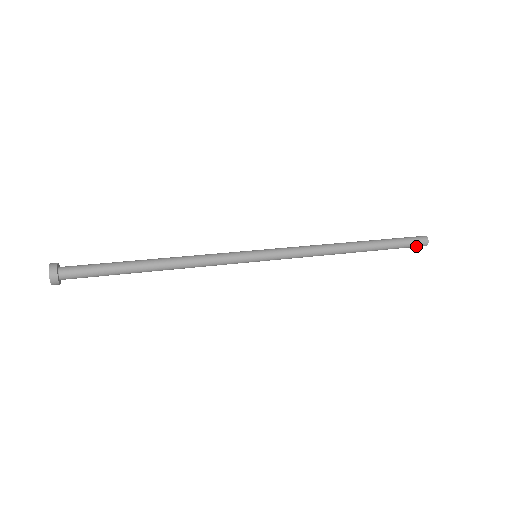
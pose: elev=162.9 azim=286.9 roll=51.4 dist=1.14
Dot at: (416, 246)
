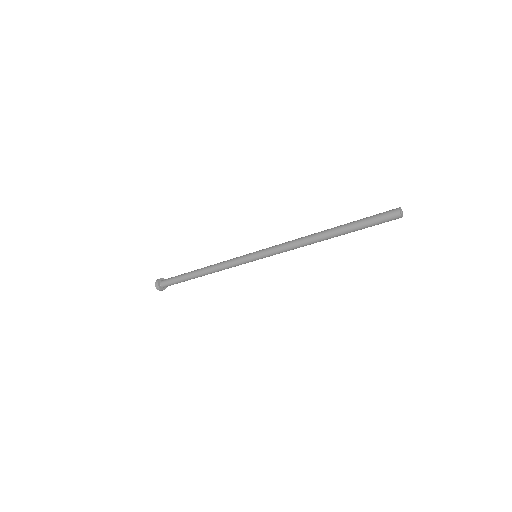
Dot at: (387, 215)
